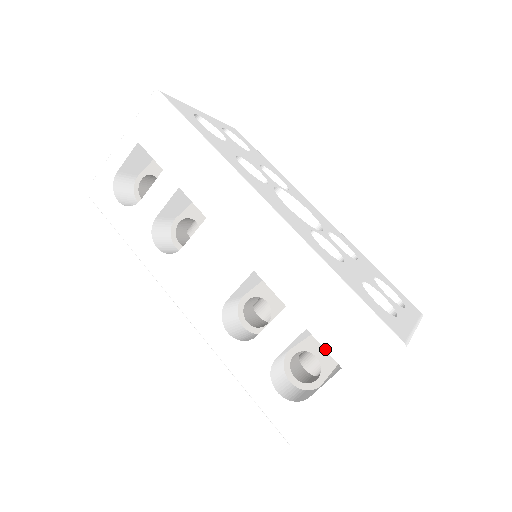
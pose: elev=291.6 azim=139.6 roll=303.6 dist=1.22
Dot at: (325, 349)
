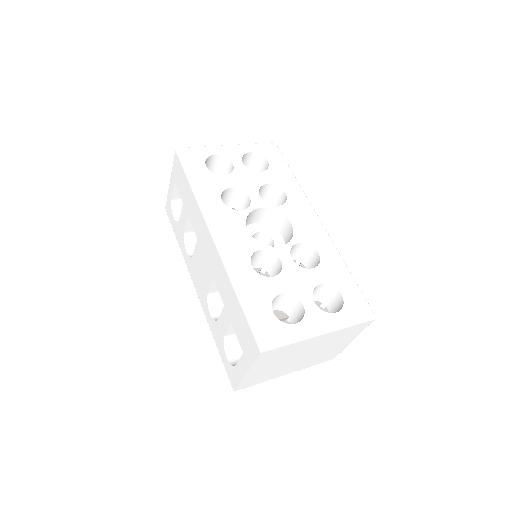
Dot at: (237, 338)
